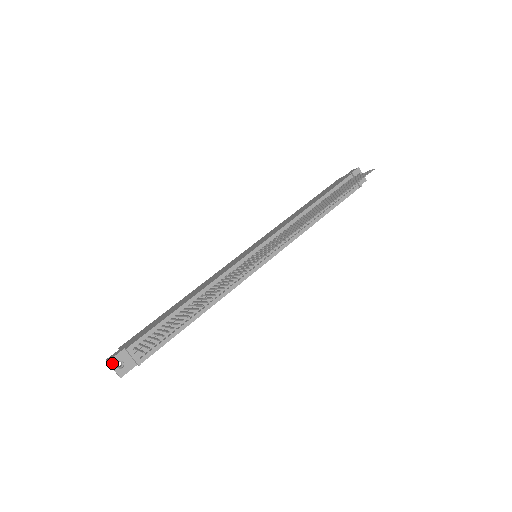
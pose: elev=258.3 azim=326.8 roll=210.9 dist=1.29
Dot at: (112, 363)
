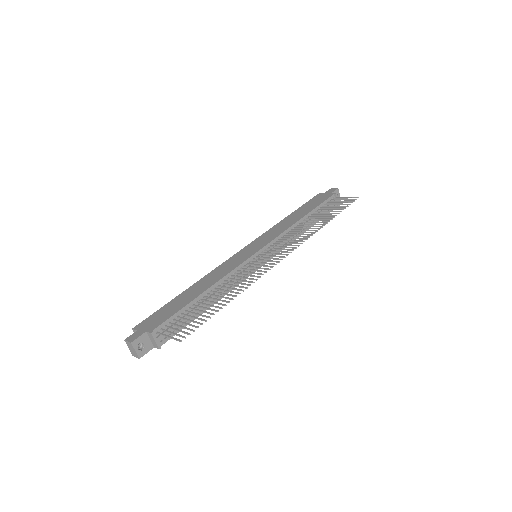
Dot at: (134, 344)
